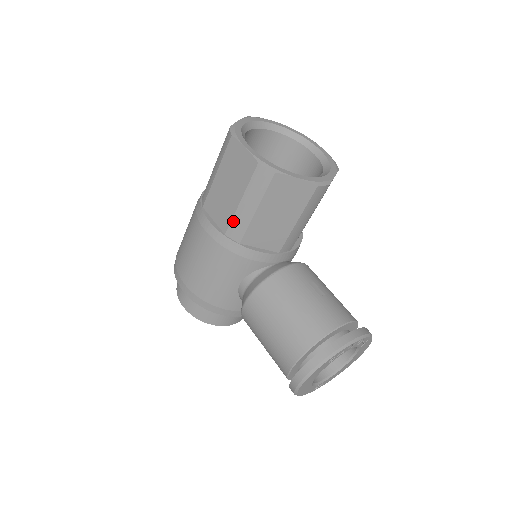
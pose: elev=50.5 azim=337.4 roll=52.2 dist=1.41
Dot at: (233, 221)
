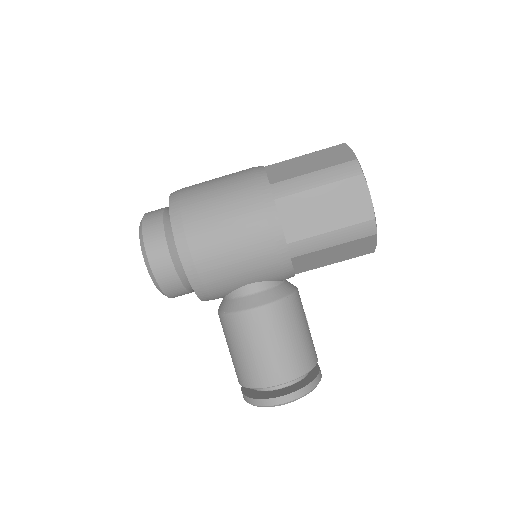
Dot at: (307, 240)
